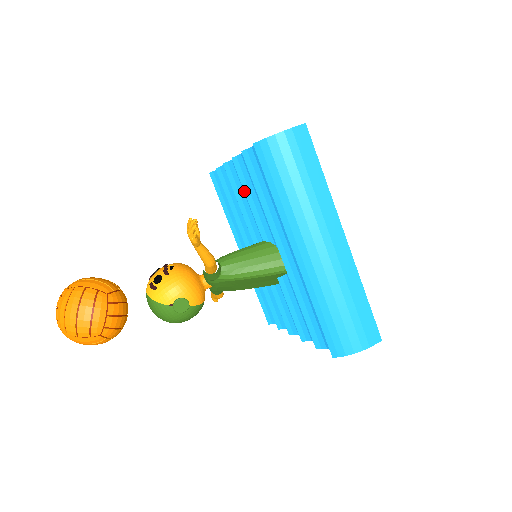
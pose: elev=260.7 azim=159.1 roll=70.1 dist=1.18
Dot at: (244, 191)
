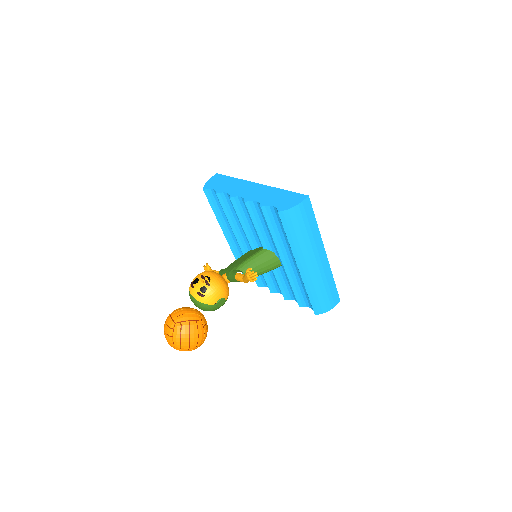
Dot at: (252, 221)
